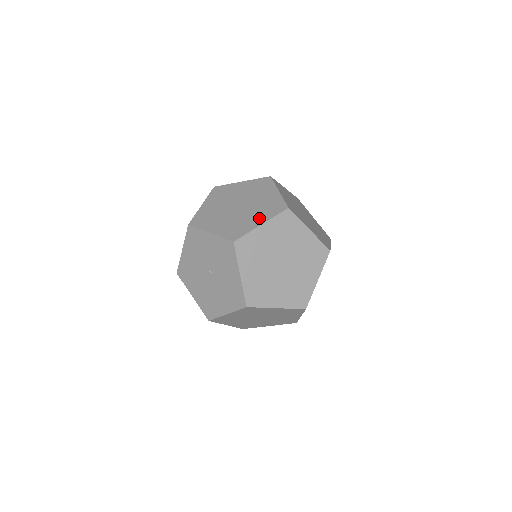
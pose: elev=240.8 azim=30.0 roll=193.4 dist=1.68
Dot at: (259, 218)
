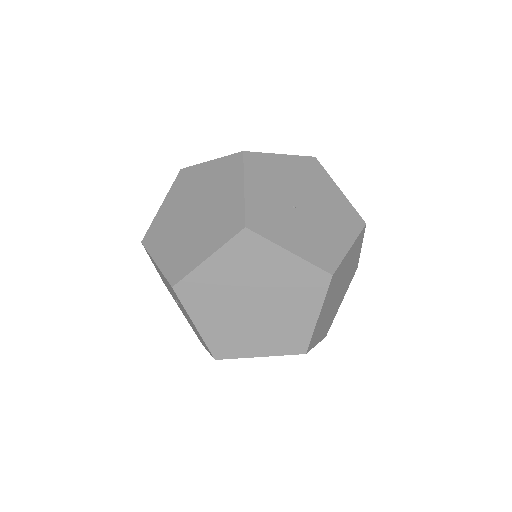
Dot at: occluded
